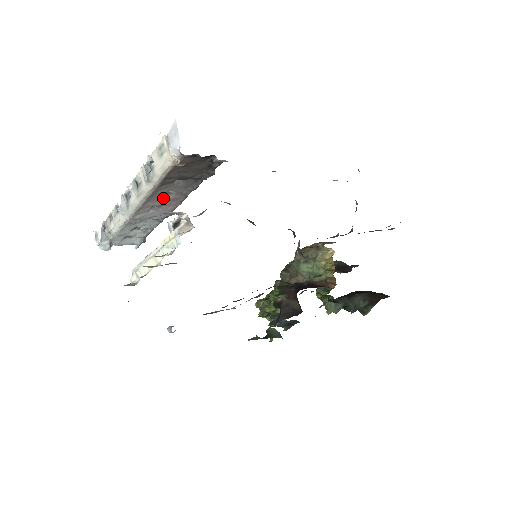
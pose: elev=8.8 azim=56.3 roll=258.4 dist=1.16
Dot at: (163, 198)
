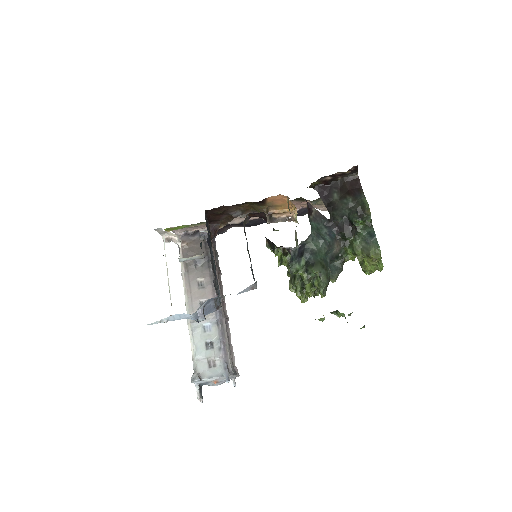
Dot at: (201, 290)
